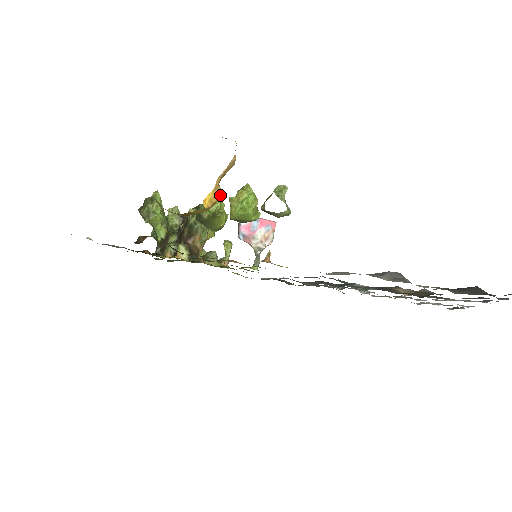
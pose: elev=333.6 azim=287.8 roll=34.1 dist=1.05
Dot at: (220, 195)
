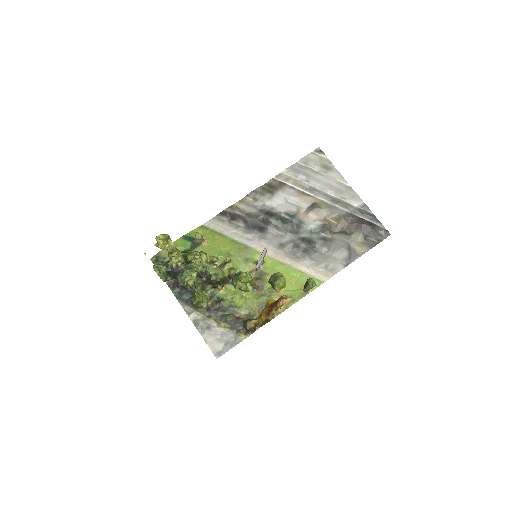
Dot at: occluded
